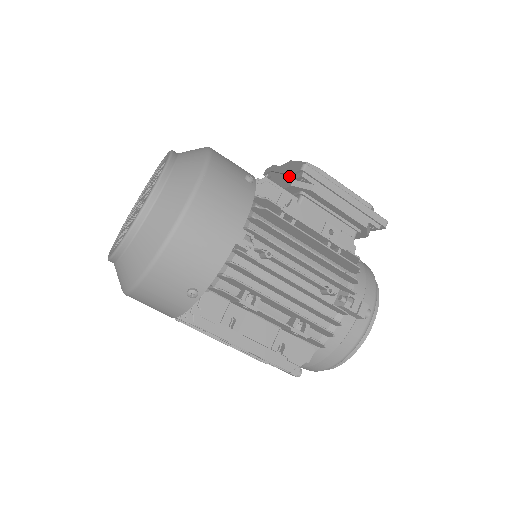
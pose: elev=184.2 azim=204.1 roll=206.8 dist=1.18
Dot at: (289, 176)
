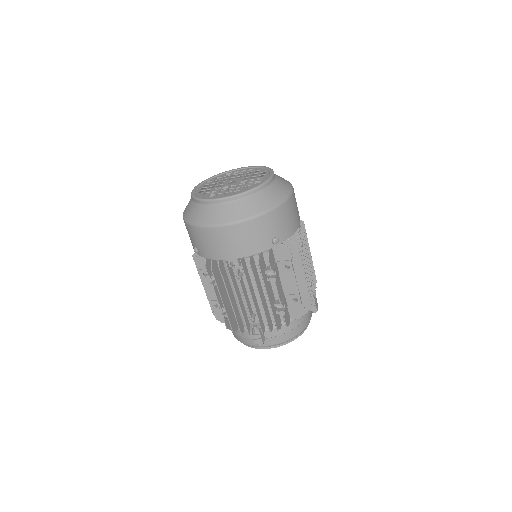
Dot at: occluded
